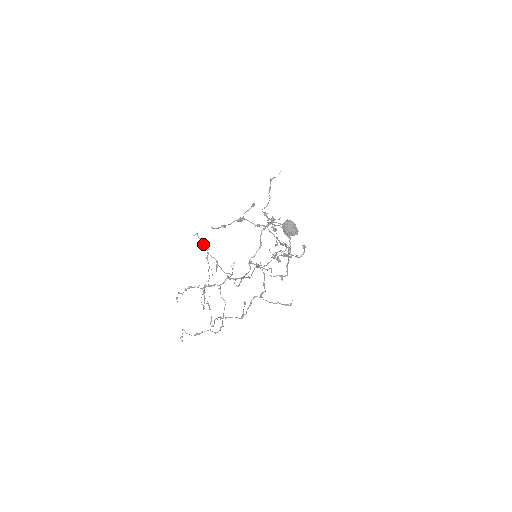
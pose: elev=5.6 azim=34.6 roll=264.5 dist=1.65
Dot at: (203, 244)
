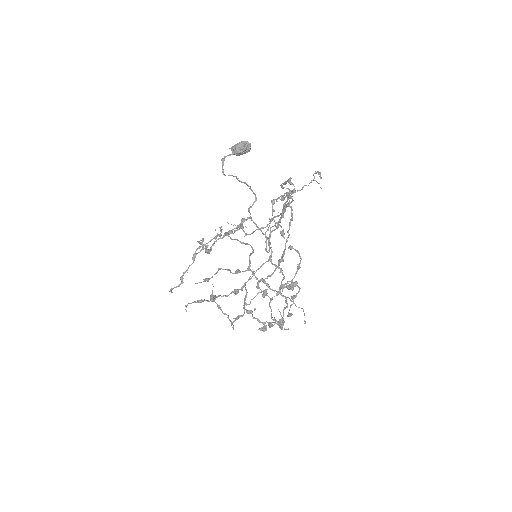
Dot at: (186, 270)
